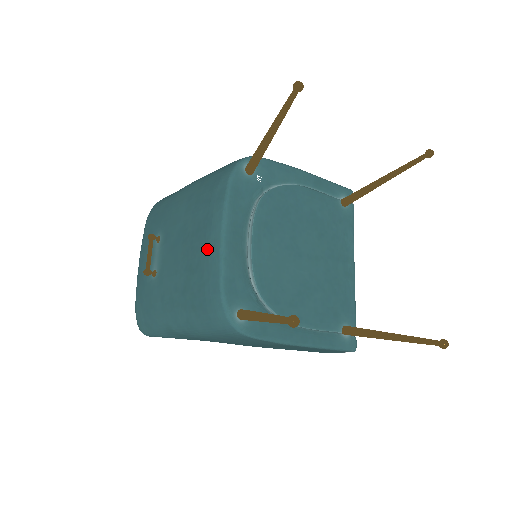
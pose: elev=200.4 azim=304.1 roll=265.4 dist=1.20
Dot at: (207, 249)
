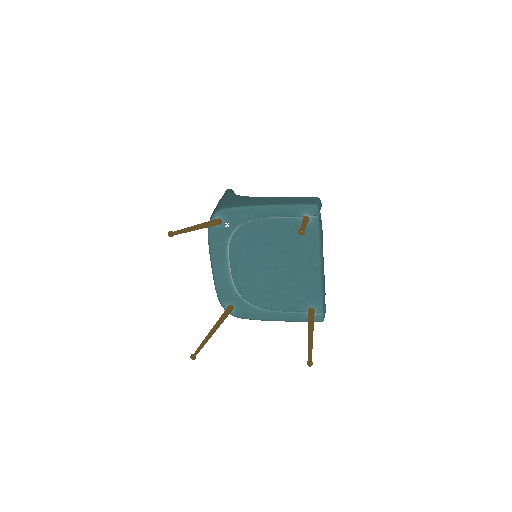
Dot at: occluded
